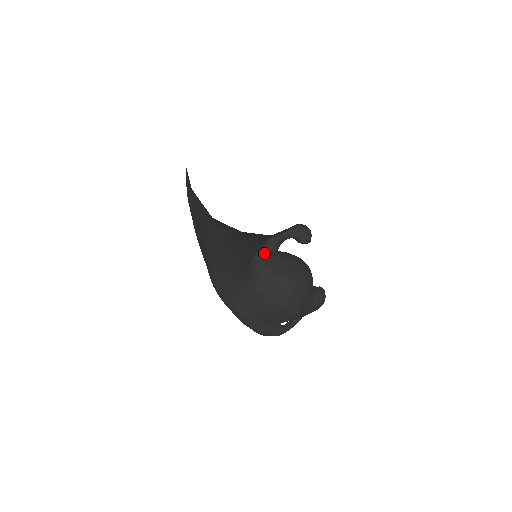
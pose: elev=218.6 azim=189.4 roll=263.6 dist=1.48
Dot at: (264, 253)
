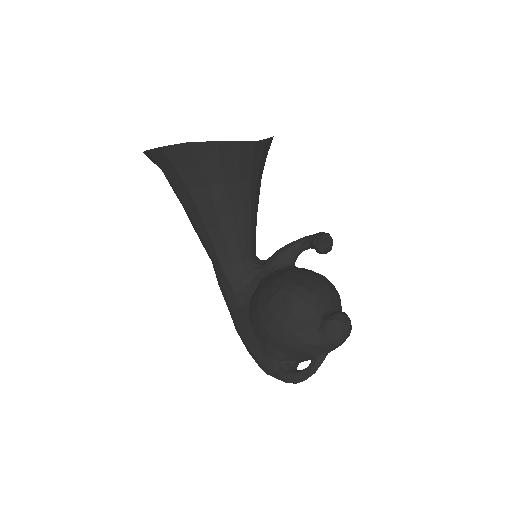
Dot at: (271, 258)
